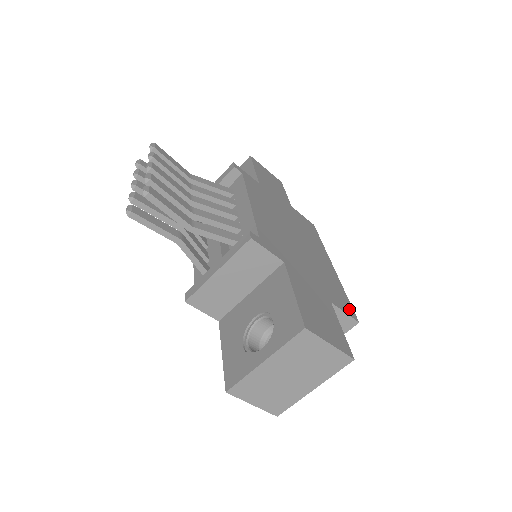
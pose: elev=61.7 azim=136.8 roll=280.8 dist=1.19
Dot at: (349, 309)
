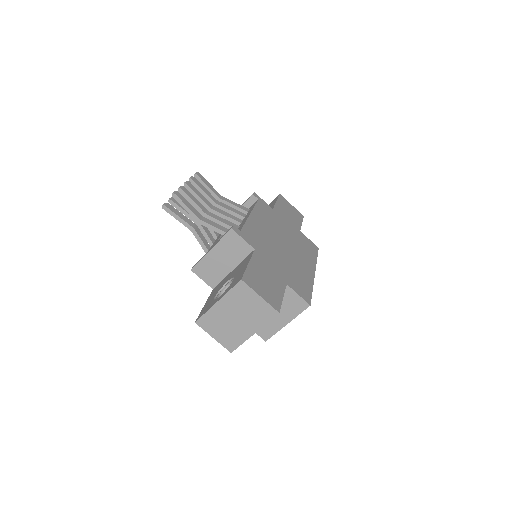
Dot at: (306, 296)
